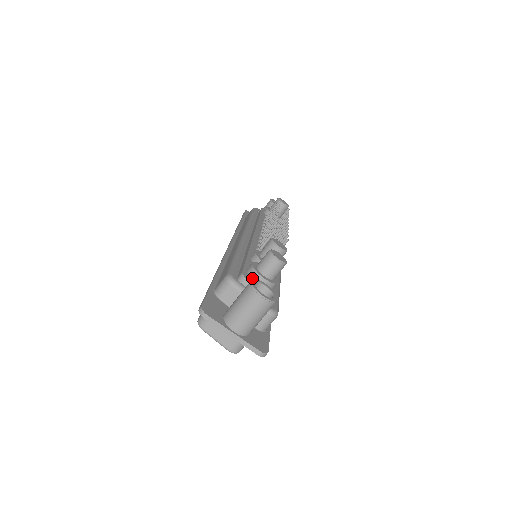
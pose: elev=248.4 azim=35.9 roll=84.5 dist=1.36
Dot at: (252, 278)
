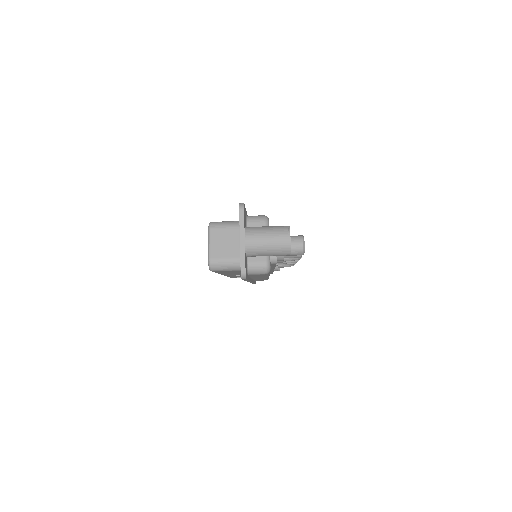
Dot at: occluded
